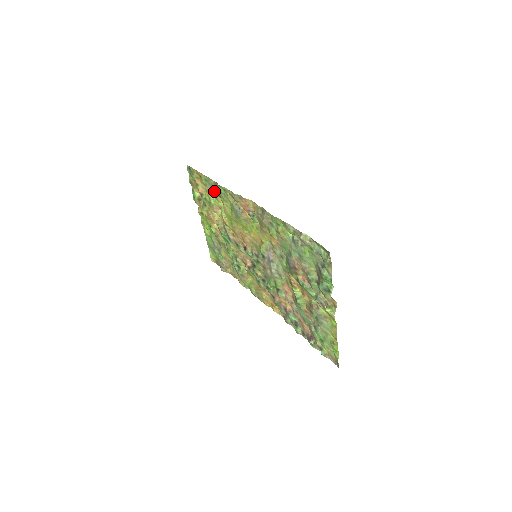
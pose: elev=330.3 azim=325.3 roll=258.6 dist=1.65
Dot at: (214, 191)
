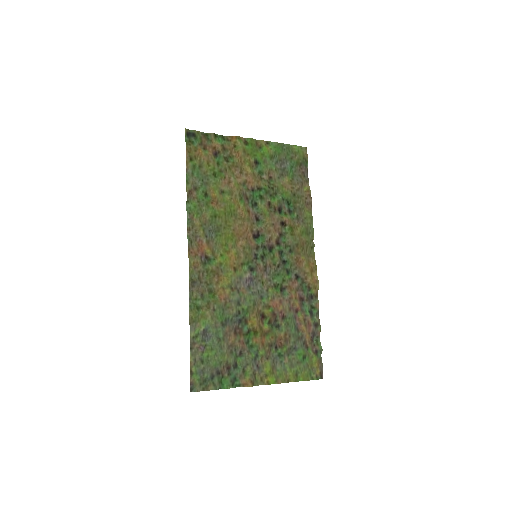
Dot at: (202, 184)
